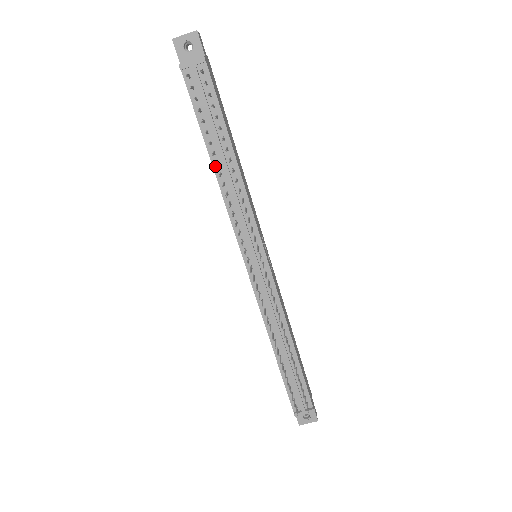
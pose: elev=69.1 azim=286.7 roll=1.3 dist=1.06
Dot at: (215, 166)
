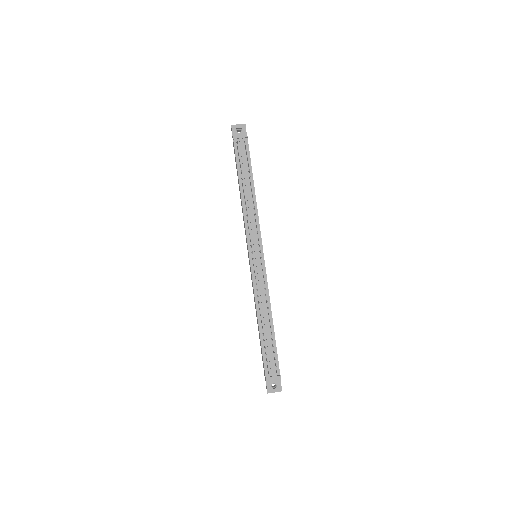
Dot at: (242, 193)
